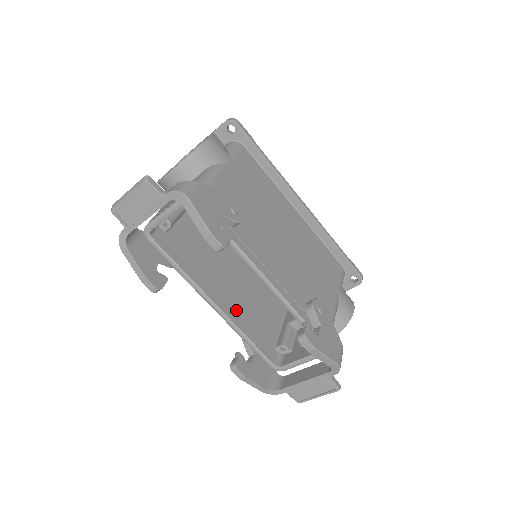
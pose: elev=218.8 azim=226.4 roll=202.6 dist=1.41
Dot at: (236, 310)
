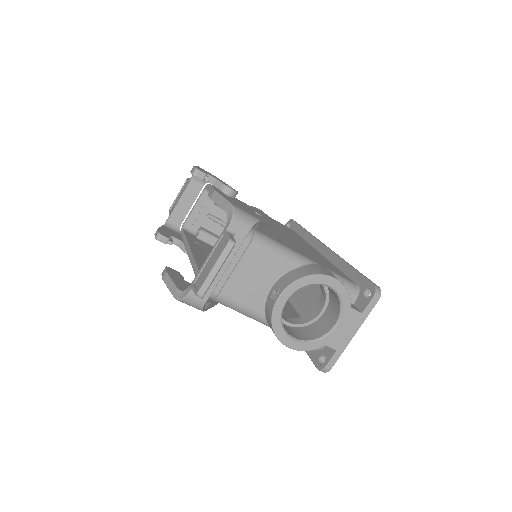
Dot at: occluded
